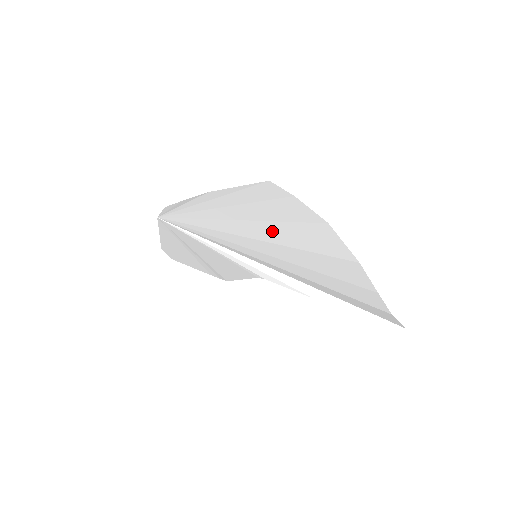
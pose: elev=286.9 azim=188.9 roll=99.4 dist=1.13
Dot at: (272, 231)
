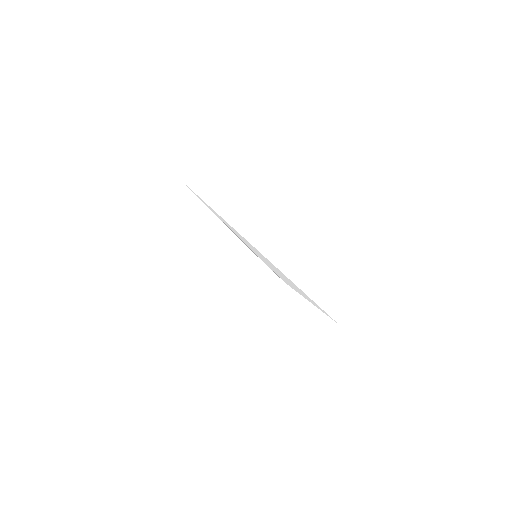
Dot at: occluded
